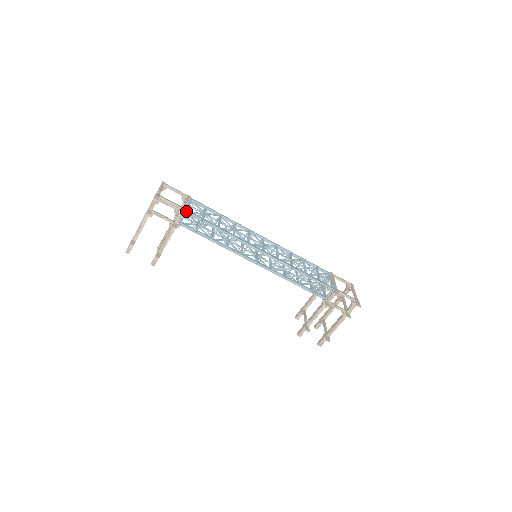
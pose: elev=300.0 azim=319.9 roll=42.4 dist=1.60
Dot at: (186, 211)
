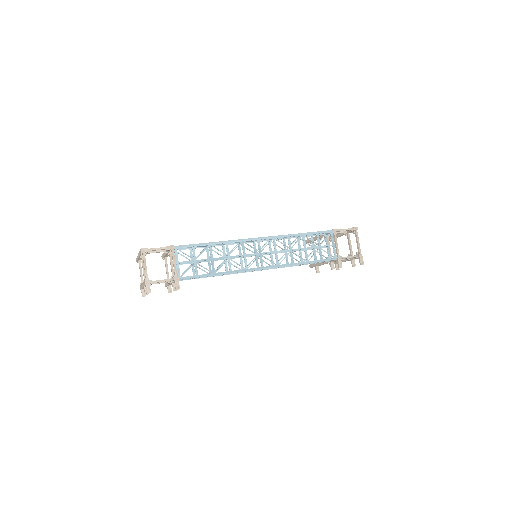
Dot at: (179, 279)
